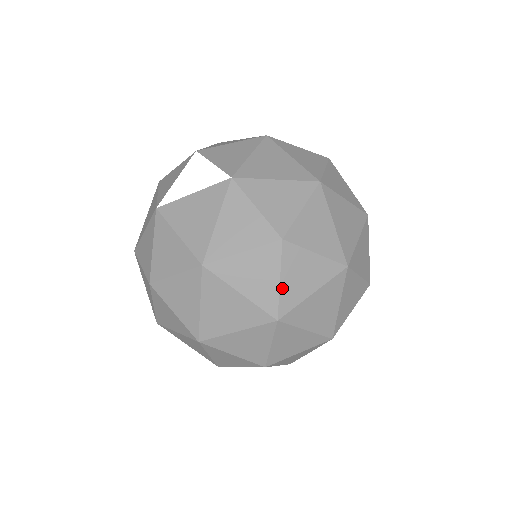
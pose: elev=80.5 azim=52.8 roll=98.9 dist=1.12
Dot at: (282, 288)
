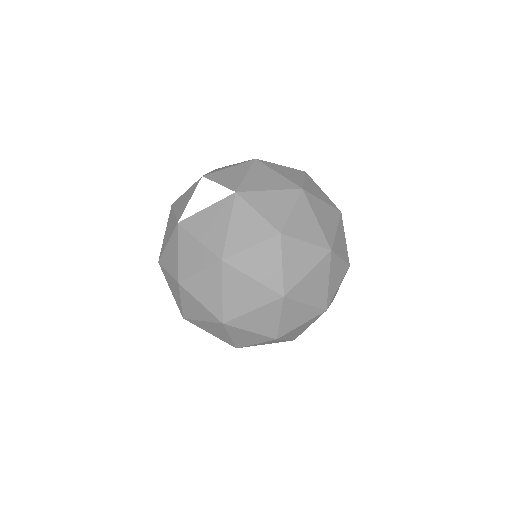
Dot at: (284, 271)
